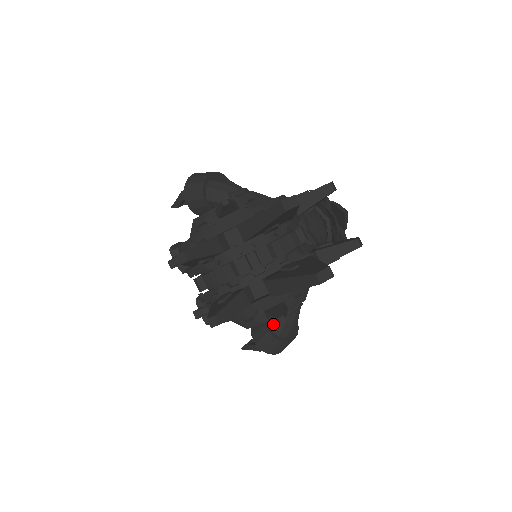
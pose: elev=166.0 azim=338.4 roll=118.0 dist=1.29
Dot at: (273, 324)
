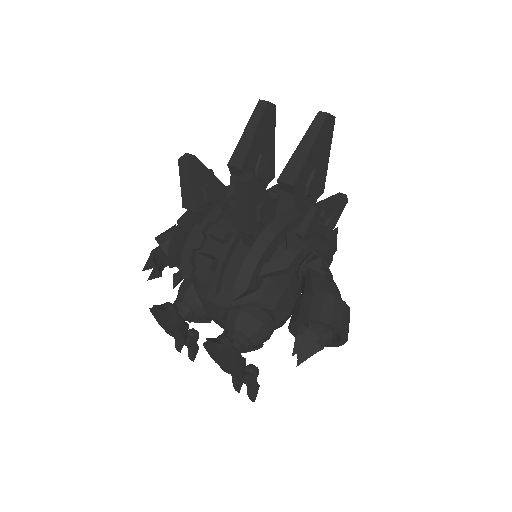
Dot at: (314, 286)
